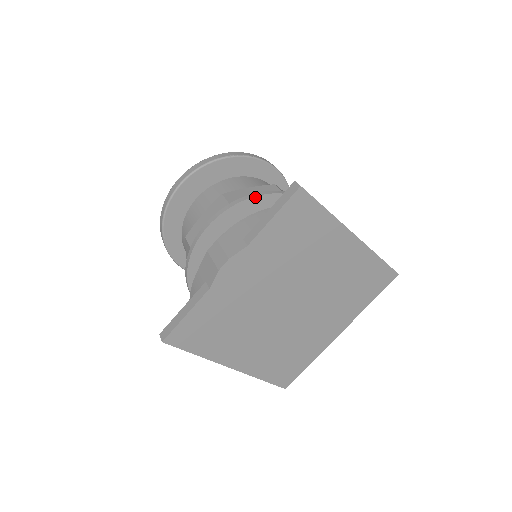
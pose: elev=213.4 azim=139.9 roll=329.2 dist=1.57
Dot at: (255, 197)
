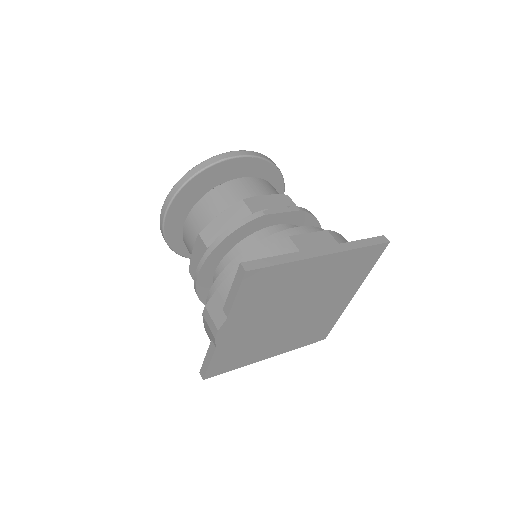
Dot at: (225, 239)
